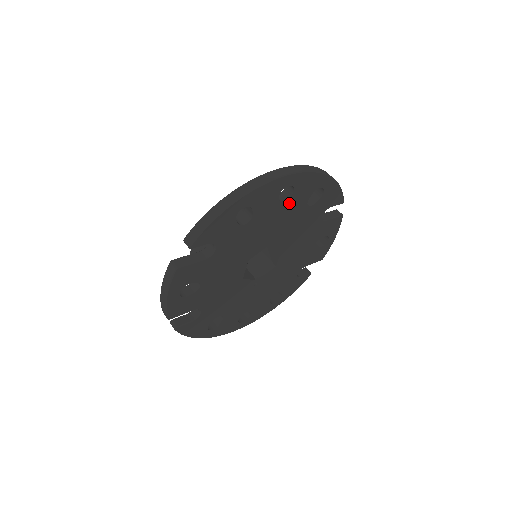
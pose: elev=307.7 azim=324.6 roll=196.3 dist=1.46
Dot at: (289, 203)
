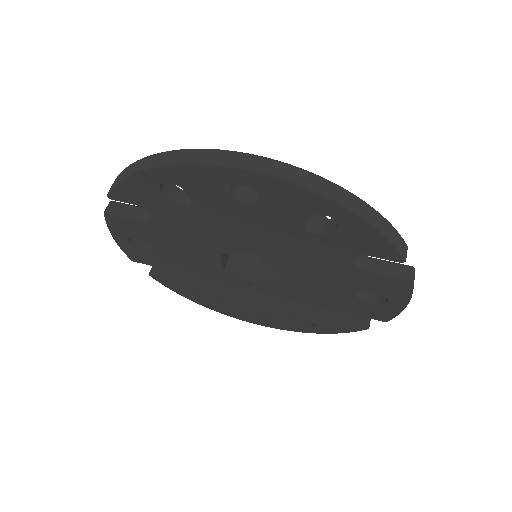
Dot at: (261, 211)
